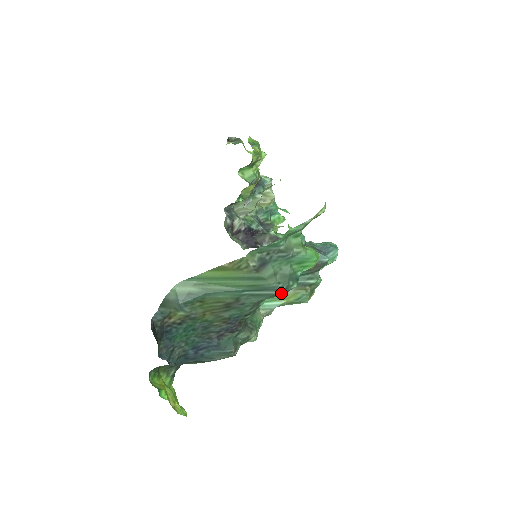
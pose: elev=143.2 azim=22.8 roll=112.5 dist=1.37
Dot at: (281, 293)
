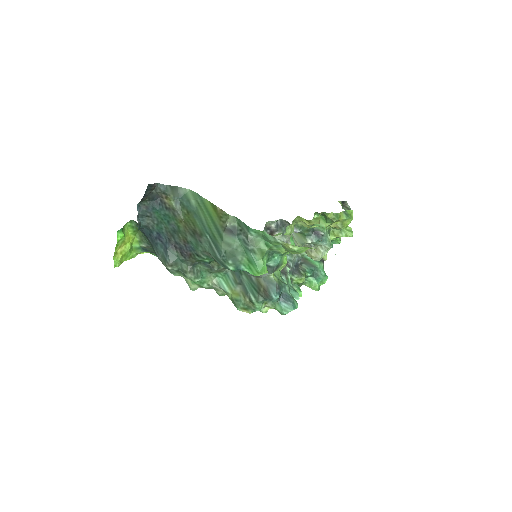
Dot at: (221, 261)
